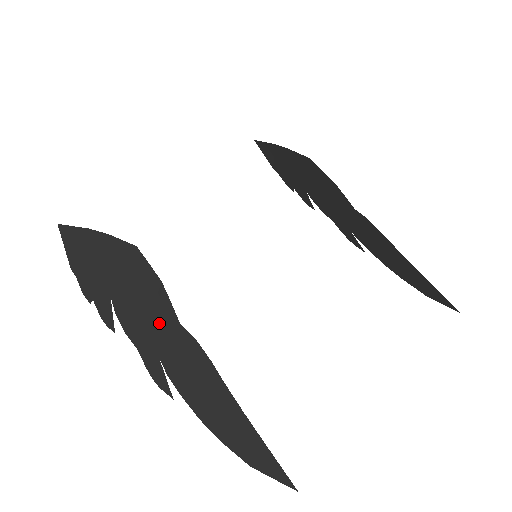
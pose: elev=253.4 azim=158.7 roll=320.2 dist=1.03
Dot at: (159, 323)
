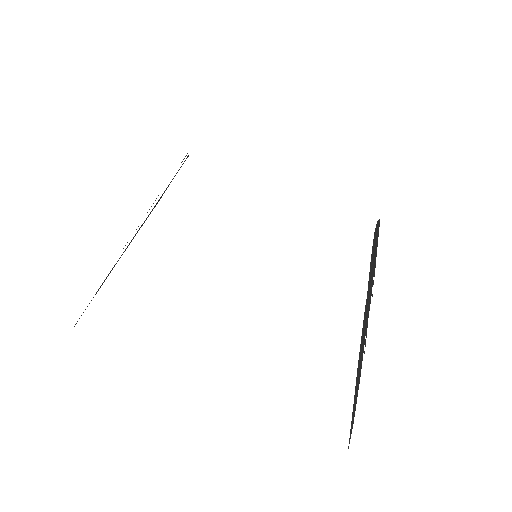
Dot at: occluded
